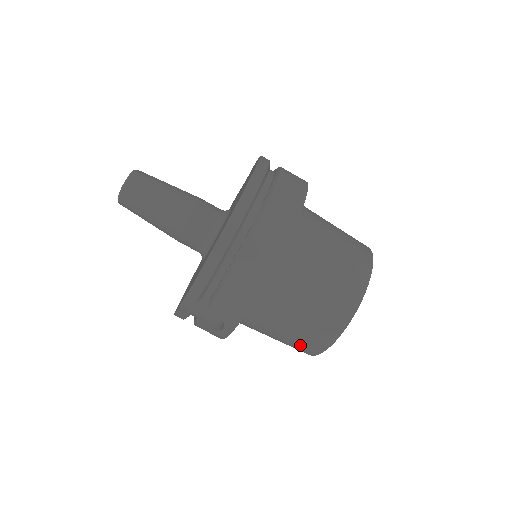
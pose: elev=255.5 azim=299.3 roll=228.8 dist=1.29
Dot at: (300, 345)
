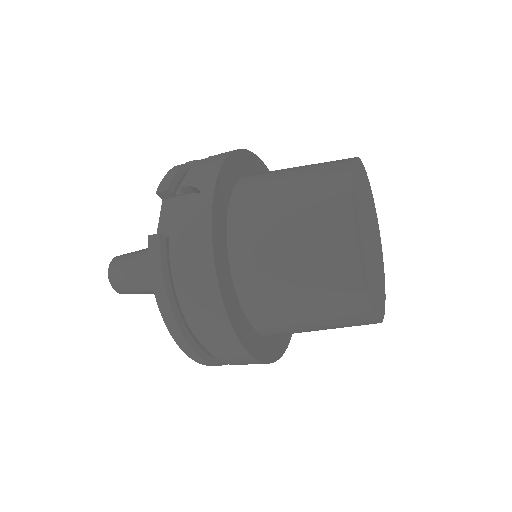
Dot at: occluded
